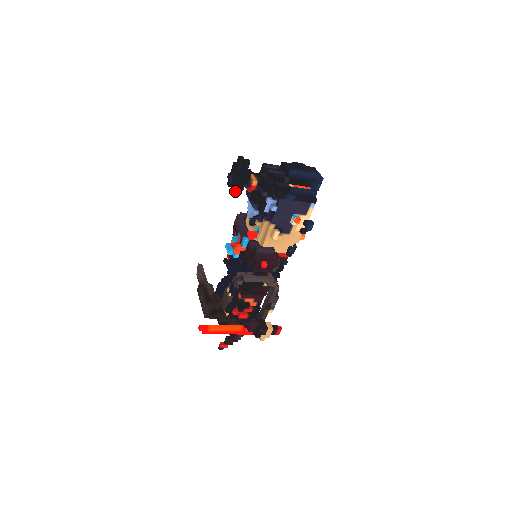
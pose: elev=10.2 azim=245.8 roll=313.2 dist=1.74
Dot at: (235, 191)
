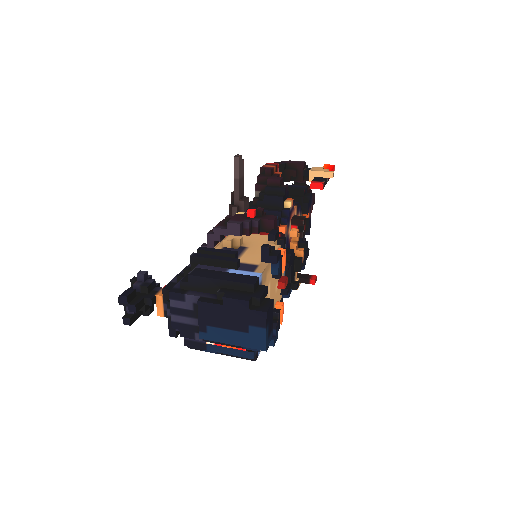
Dot at: occluded
